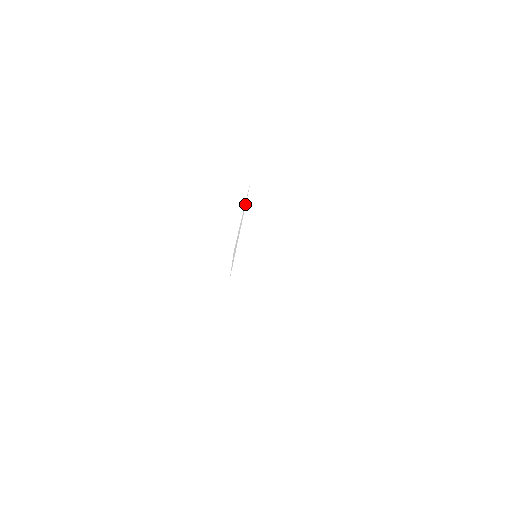
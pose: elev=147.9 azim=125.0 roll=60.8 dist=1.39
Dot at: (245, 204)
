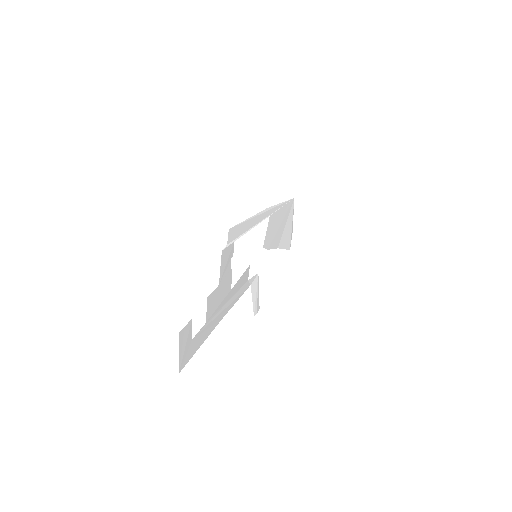
Dot at: (242, 235)
